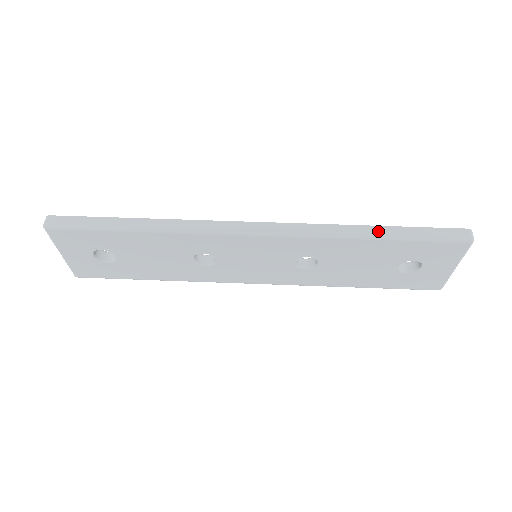
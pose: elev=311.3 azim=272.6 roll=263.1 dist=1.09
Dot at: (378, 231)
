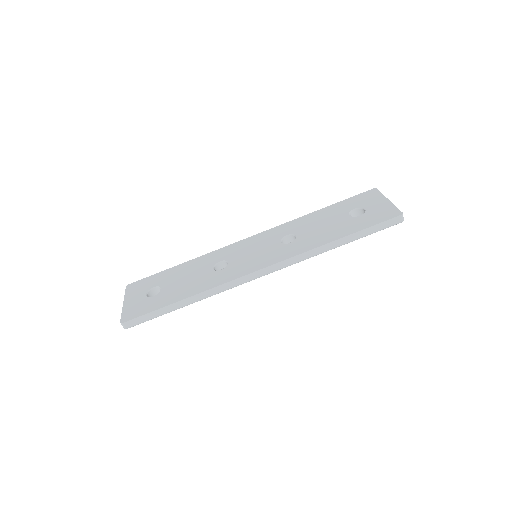
Dot at: (341, 243)
